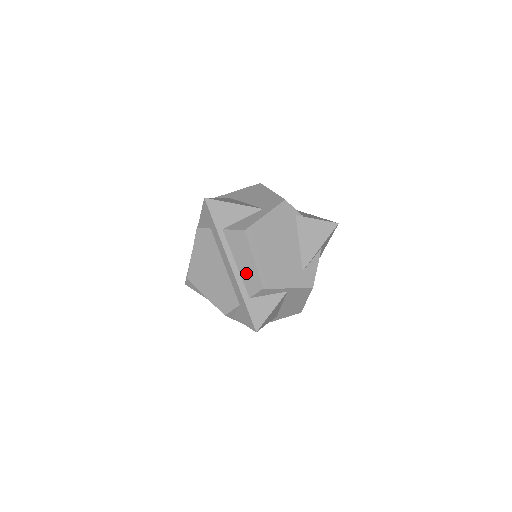
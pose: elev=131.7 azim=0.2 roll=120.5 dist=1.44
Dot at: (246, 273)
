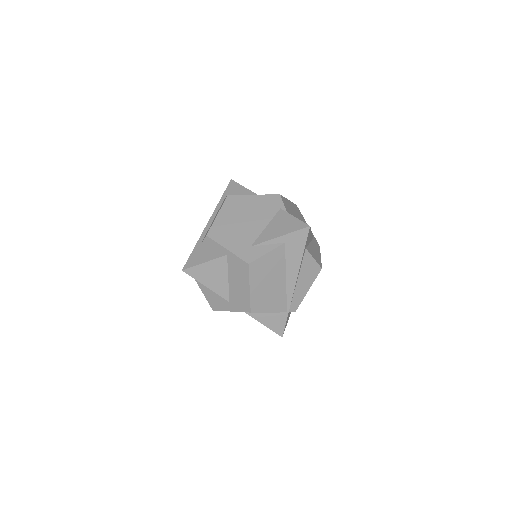
Dot at: occluded
